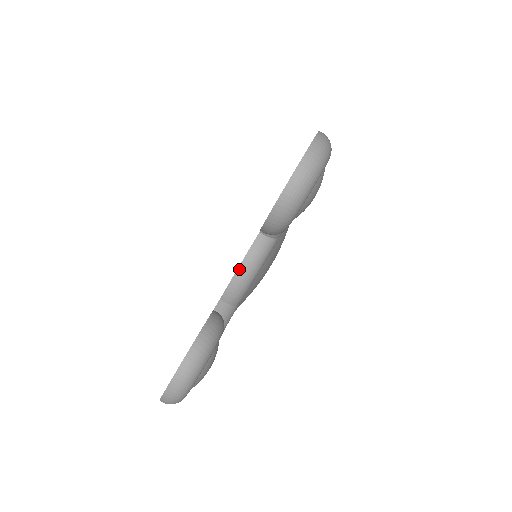
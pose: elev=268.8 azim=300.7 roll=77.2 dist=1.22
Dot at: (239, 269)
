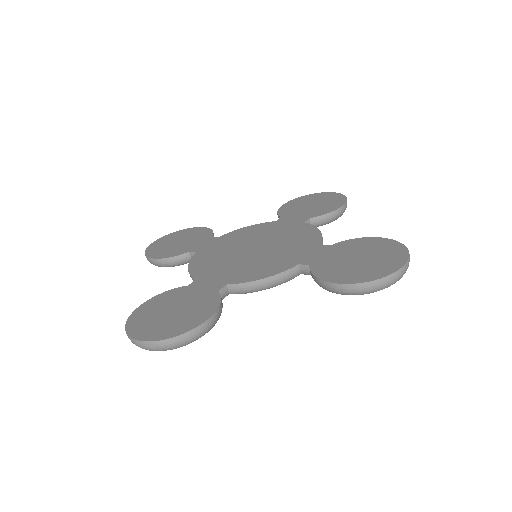
Dot at: (265, 279)
